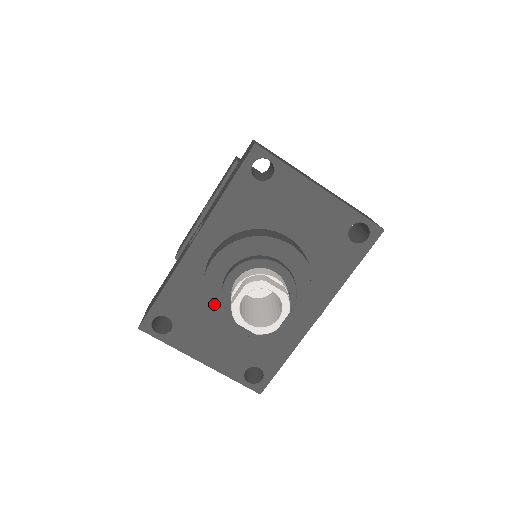
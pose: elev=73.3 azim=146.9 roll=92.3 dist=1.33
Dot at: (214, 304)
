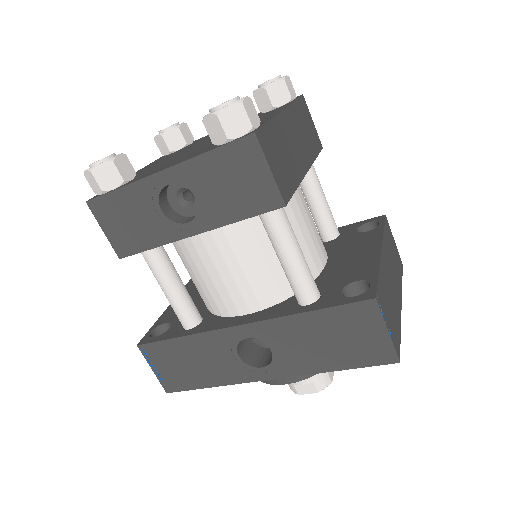
Dot at: occluded
